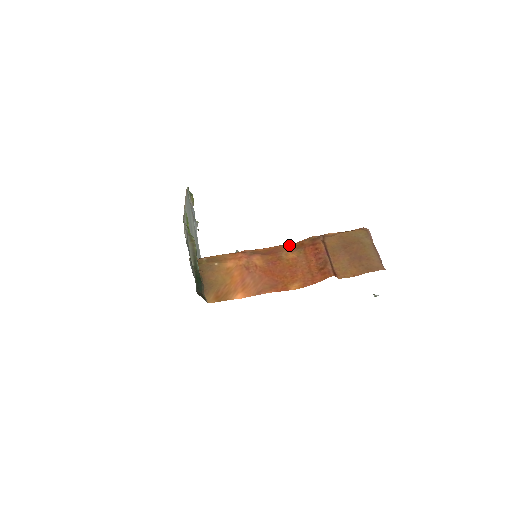
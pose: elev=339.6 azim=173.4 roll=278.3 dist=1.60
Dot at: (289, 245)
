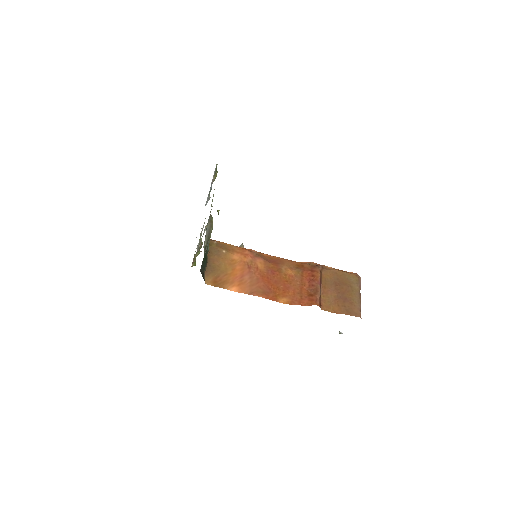
Dot at: (291, 262)
